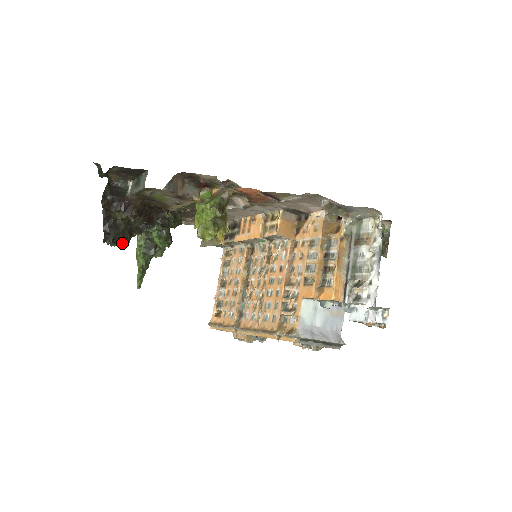
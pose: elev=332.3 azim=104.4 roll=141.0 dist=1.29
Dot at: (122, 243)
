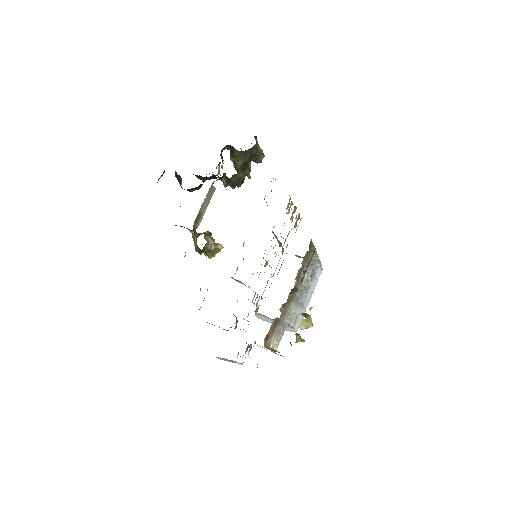
Dot at: occluded
